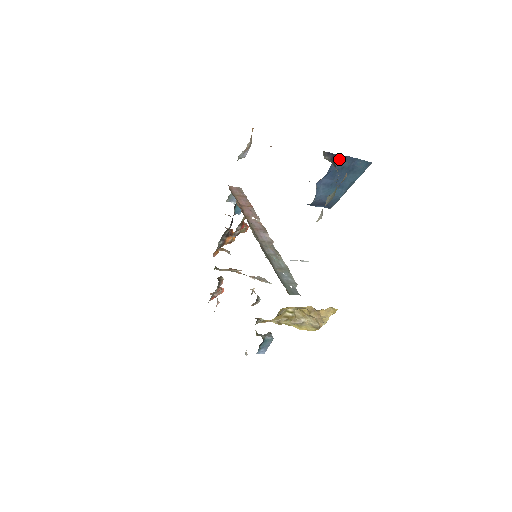
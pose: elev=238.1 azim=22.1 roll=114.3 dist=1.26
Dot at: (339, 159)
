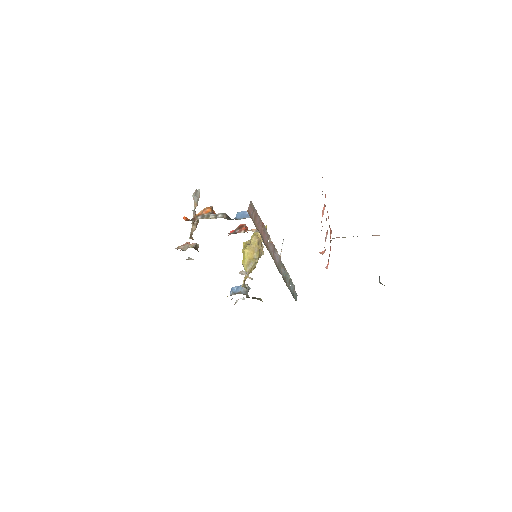
Dot at: occluded
